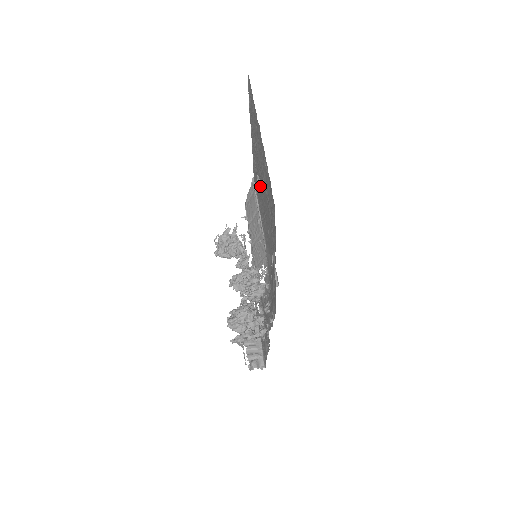
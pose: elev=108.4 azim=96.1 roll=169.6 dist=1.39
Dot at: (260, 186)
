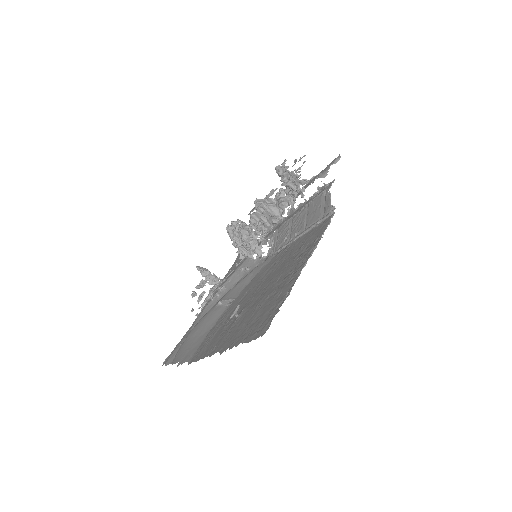
Dot at: (273, 277)
